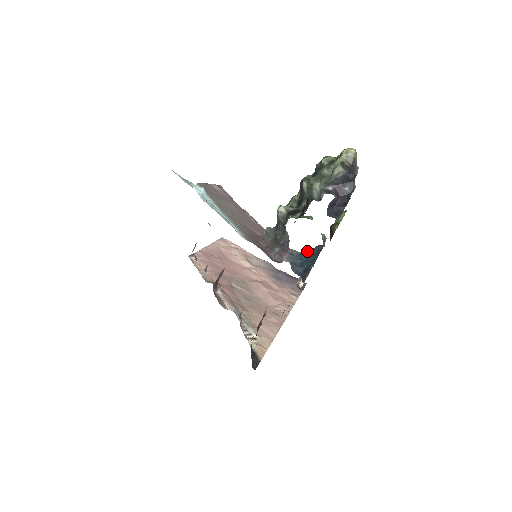
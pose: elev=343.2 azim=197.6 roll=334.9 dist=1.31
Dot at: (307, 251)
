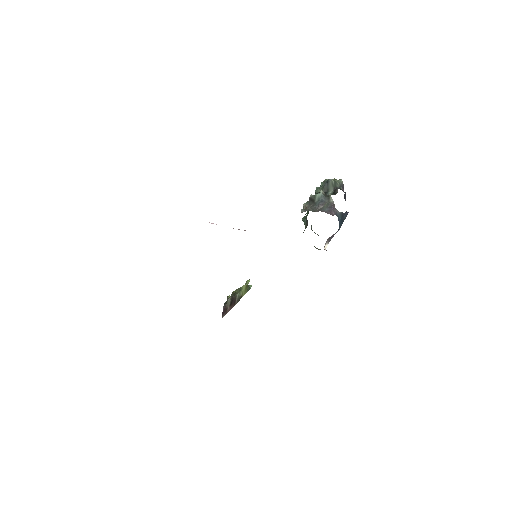
Dot at: (342, 213)
